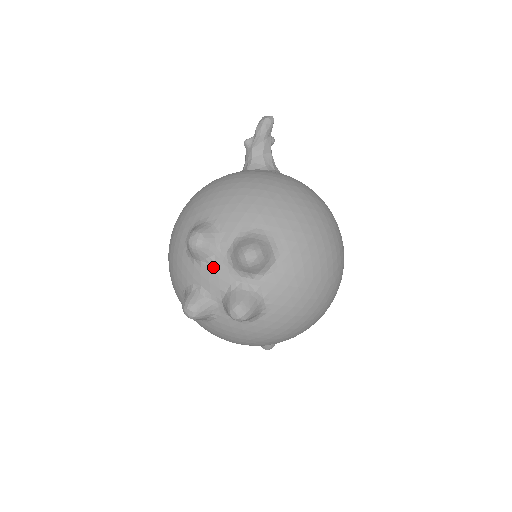
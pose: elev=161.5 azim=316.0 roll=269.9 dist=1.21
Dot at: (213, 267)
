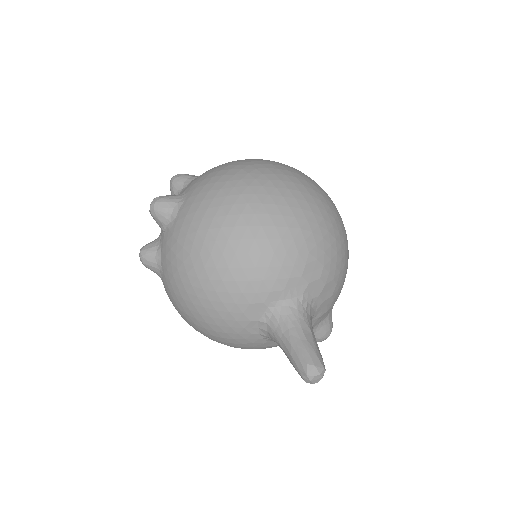
Dot at: occluded
